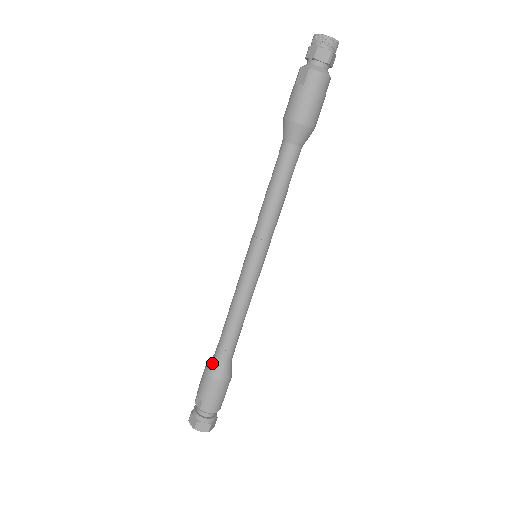
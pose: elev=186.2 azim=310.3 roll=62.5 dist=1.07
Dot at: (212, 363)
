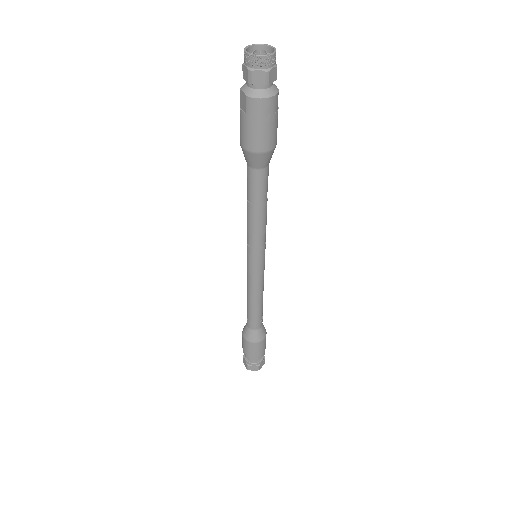
Dot at: (245, 330)
